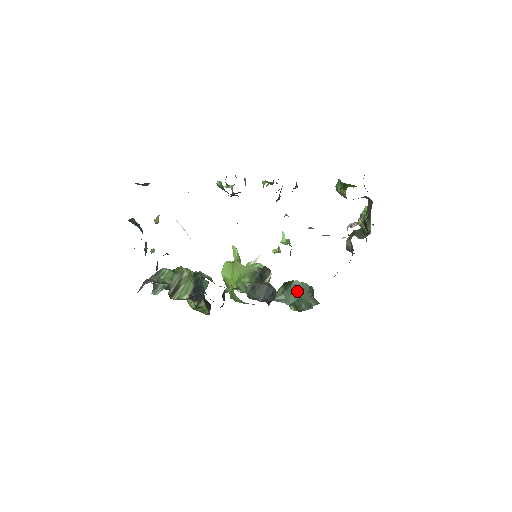
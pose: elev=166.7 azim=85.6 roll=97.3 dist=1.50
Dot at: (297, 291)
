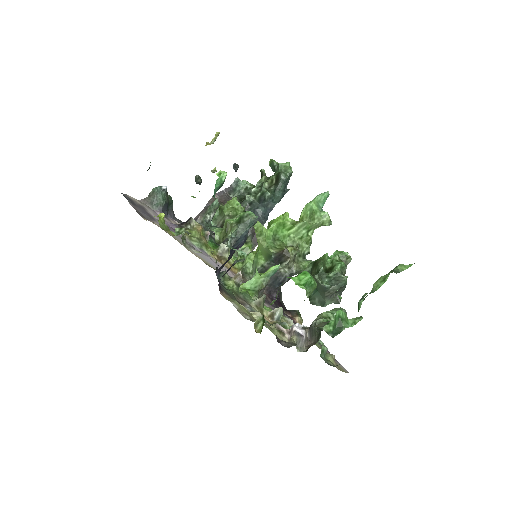
Dot at: occluded
